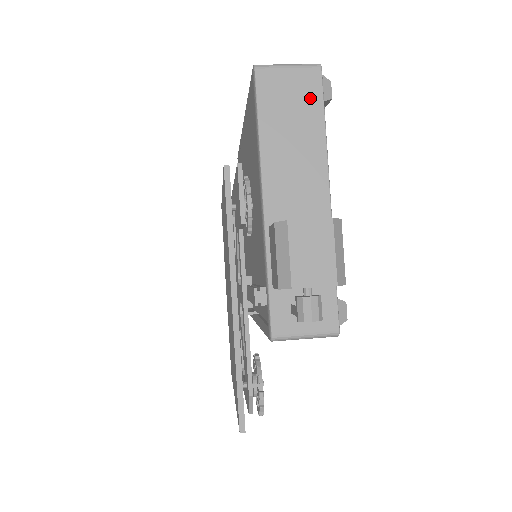
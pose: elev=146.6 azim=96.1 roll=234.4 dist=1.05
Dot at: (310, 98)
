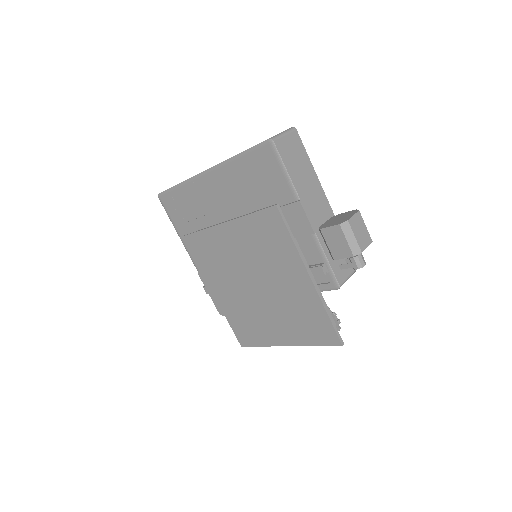
Dot at: (300, 149)
